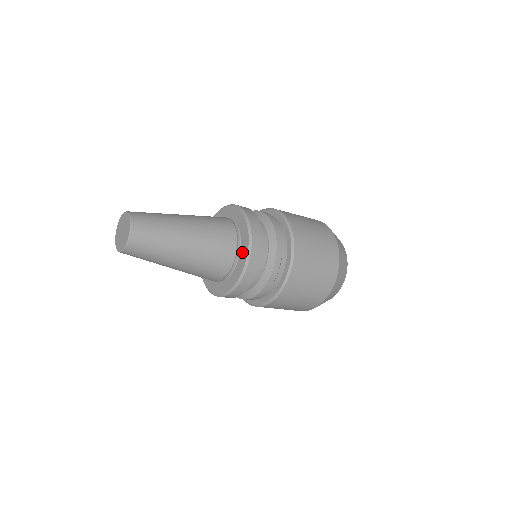
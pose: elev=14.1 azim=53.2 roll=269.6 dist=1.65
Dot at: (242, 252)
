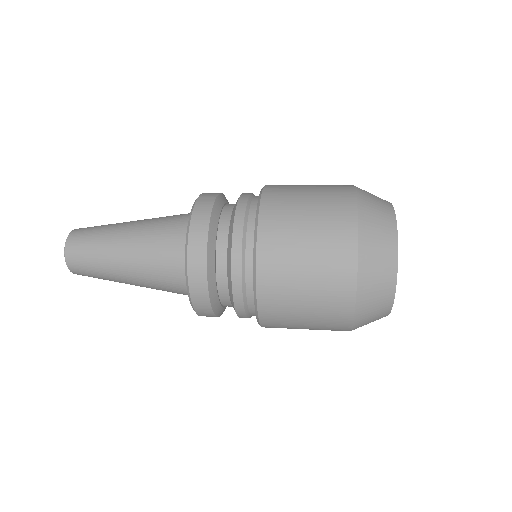
Dot at: occluded
